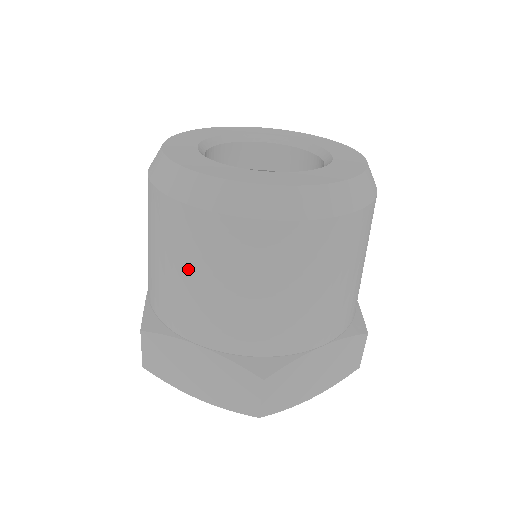
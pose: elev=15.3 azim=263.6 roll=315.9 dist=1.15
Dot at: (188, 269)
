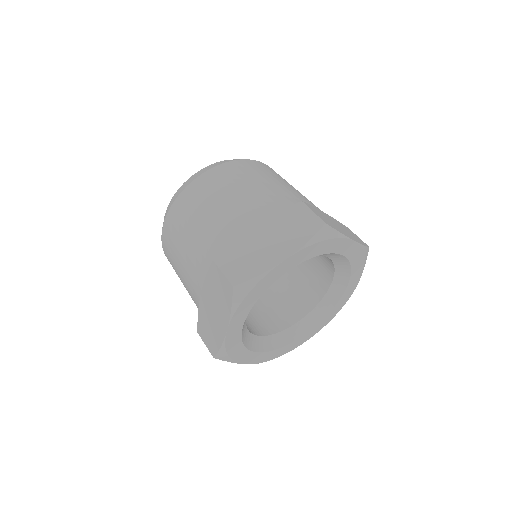
Dot at: (177, 265)
